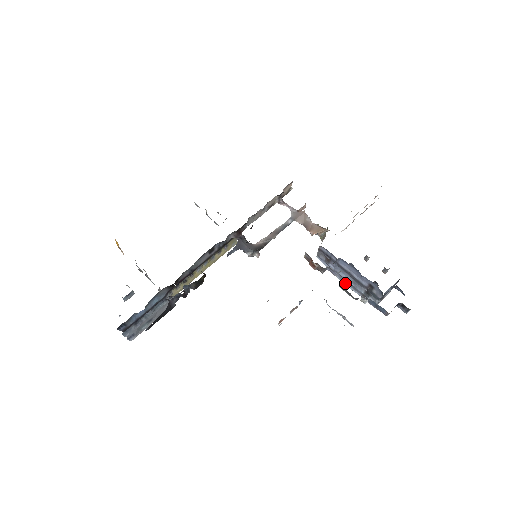
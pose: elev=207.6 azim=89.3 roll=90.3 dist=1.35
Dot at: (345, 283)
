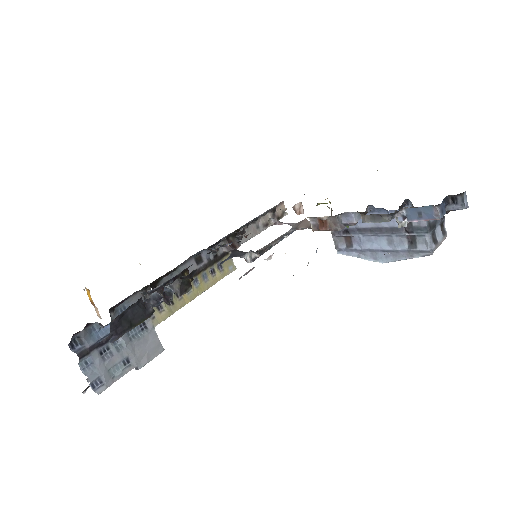
Dot at: (383, 260)
